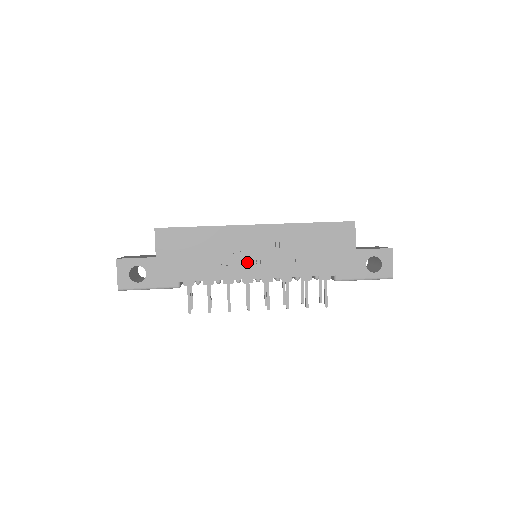
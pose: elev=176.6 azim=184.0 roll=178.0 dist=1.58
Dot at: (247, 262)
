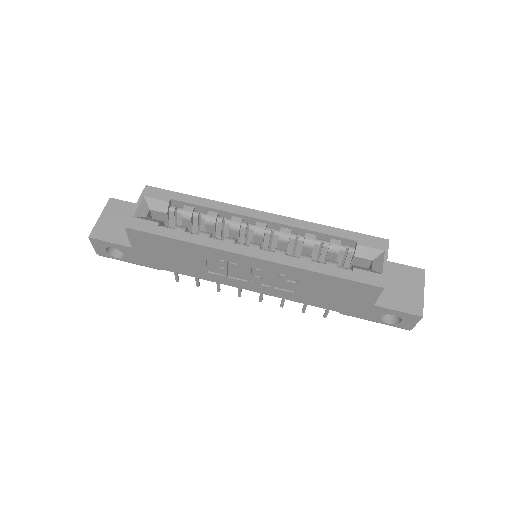
Dot at: (237, 276)
